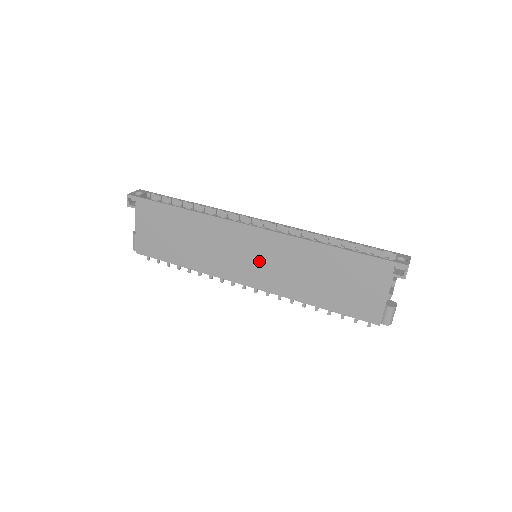
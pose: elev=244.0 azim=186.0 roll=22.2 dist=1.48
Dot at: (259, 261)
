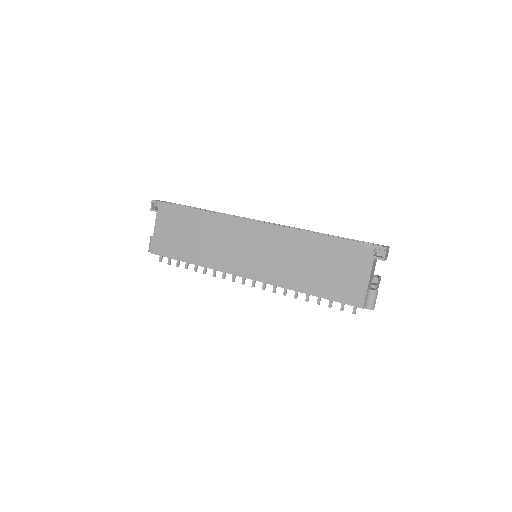
Dot at: (258, 253)
